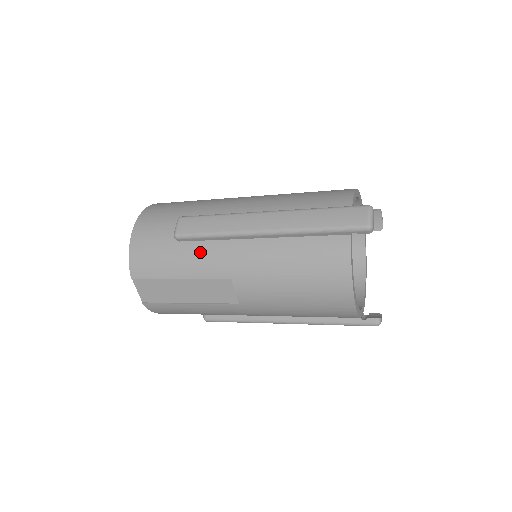
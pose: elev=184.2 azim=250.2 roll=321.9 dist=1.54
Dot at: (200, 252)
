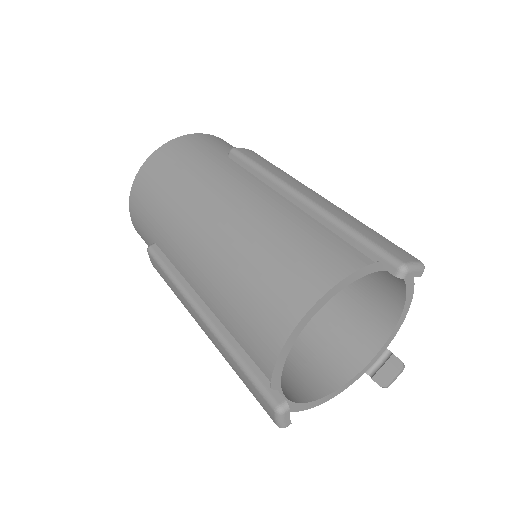
Dot at: occluded
